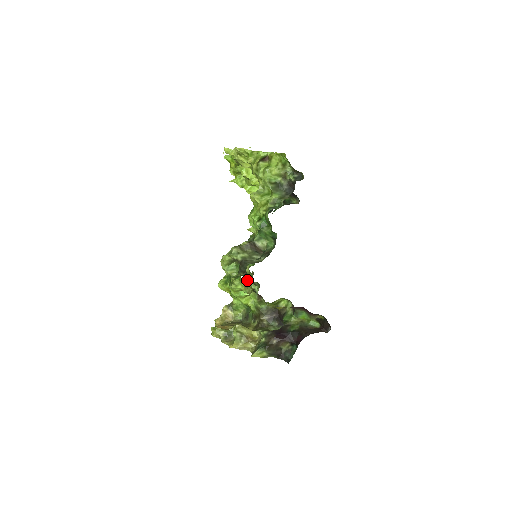
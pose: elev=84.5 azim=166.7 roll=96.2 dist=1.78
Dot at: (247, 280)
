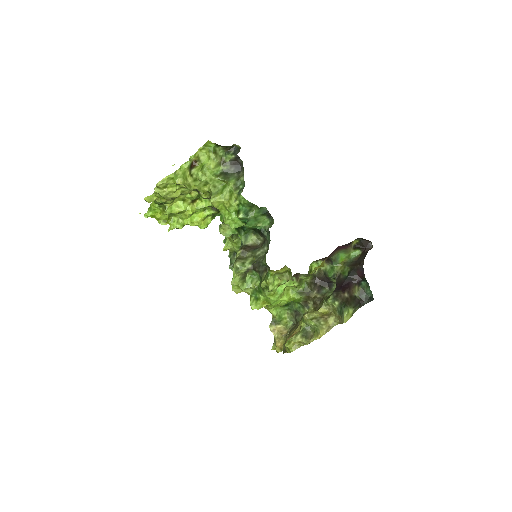
Dot at: occluded
